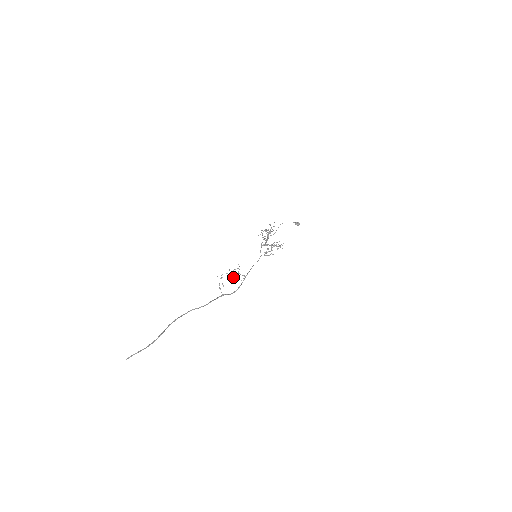
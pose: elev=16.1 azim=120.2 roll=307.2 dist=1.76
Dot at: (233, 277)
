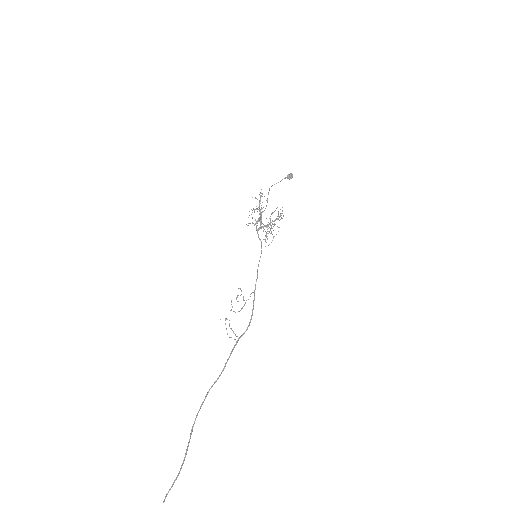
Dot at: (240, 310)
